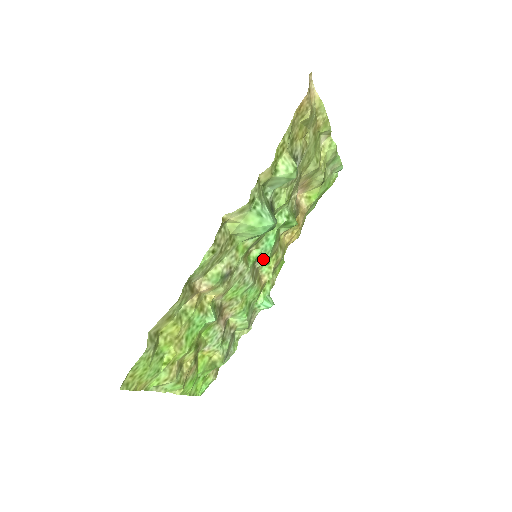
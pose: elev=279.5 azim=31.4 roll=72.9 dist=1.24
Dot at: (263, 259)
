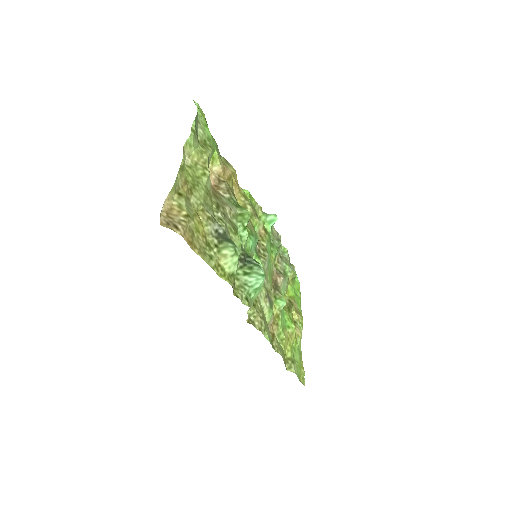
Dot at: occluded
